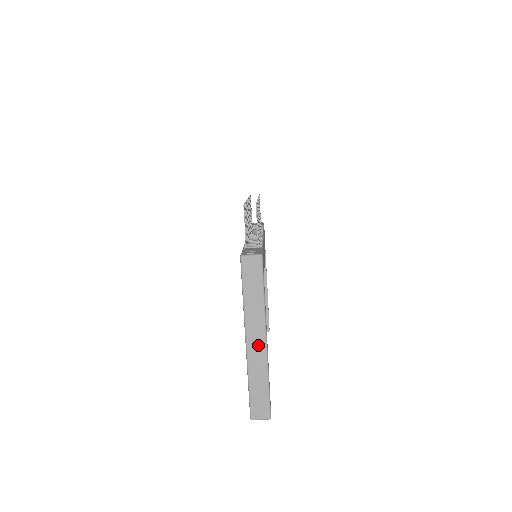
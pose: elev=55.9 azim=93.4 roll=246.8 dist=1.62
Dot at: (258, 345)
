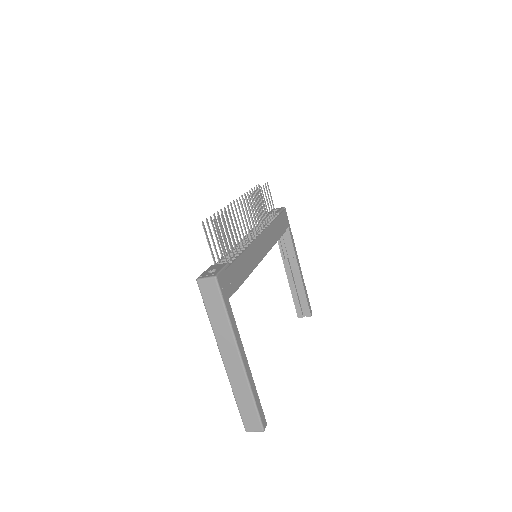
Dot at: (234, 363)
